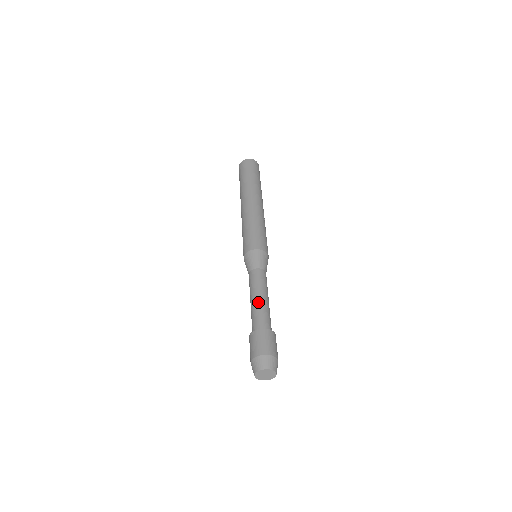
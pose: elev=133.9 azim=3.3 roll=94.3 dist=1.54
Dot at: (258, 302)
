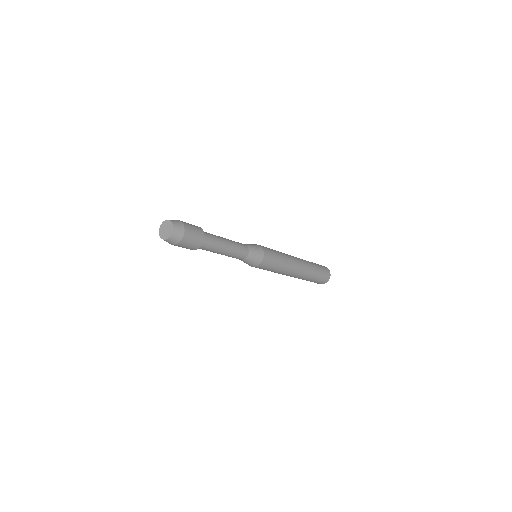
Dot at: occluded
